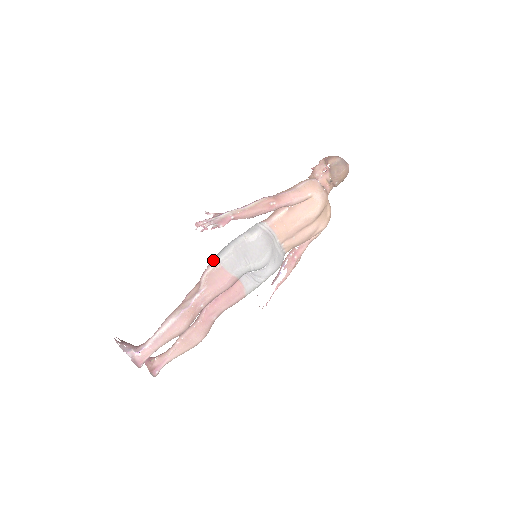
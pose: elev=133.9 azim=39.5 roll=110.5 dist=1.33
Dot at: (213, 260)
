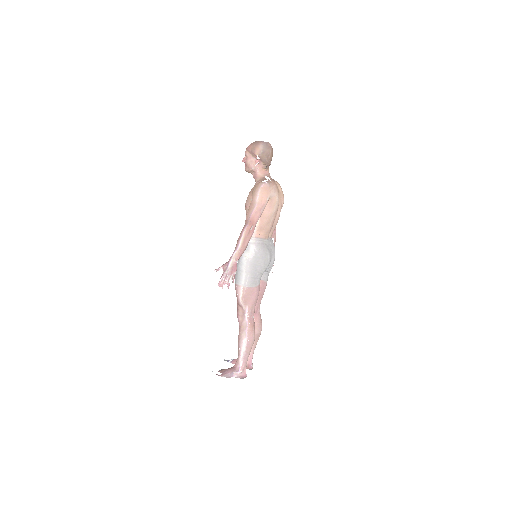
Dot at: (237, 287)
